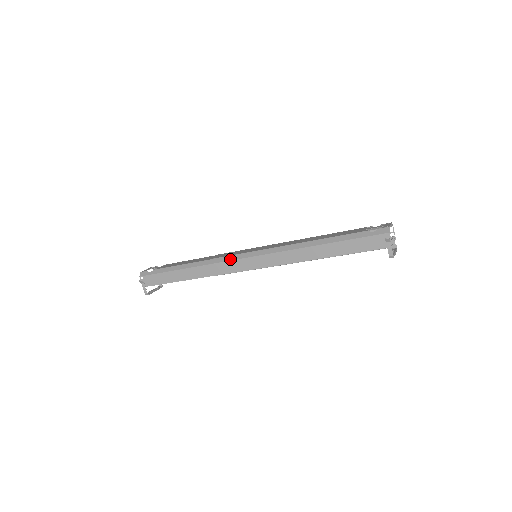
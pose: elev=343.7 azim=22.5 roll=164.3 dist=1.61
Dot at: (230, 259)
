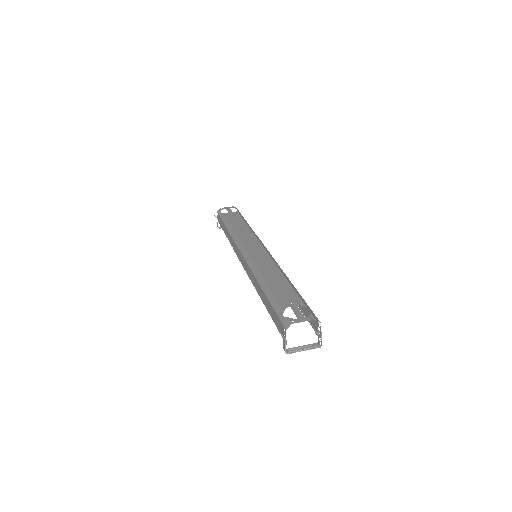
Dot at: (238, 245)
